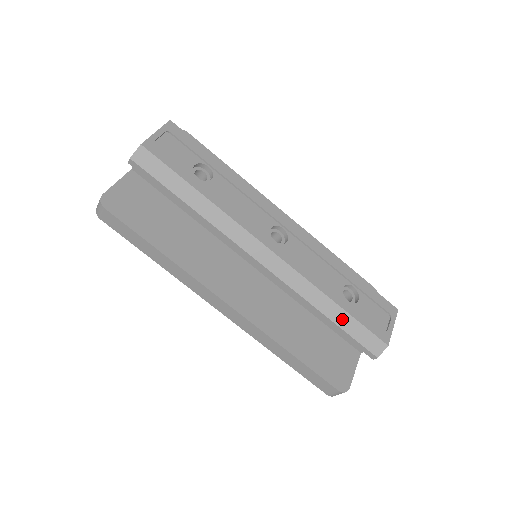
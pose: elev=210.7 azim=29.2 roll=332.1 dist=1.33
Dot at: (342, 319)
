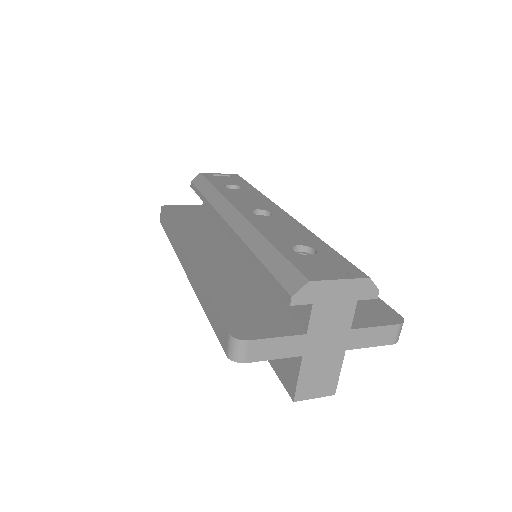
Dot at: (270, 257)
